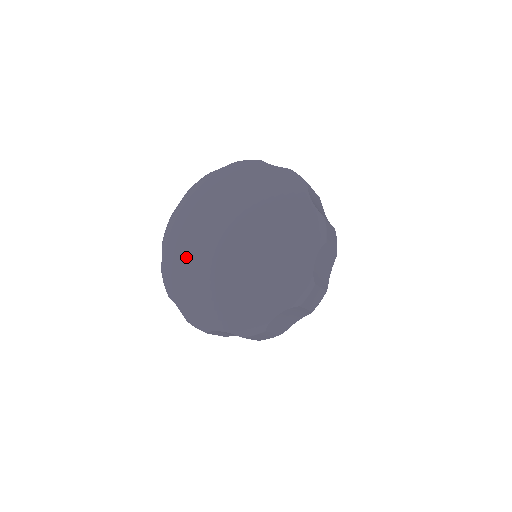
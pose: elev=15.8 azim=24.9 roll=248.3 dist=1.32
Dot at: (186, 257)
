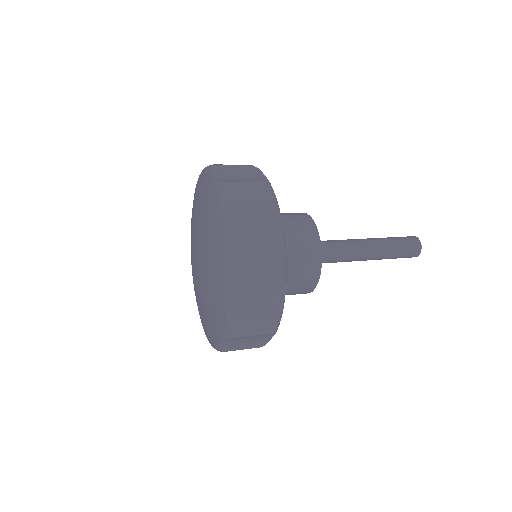
Dot at: occluded
